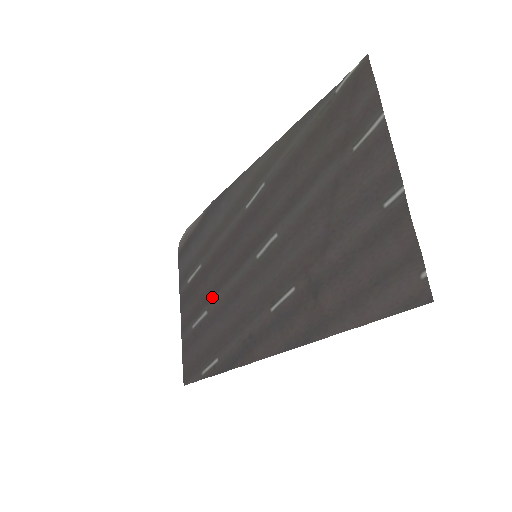
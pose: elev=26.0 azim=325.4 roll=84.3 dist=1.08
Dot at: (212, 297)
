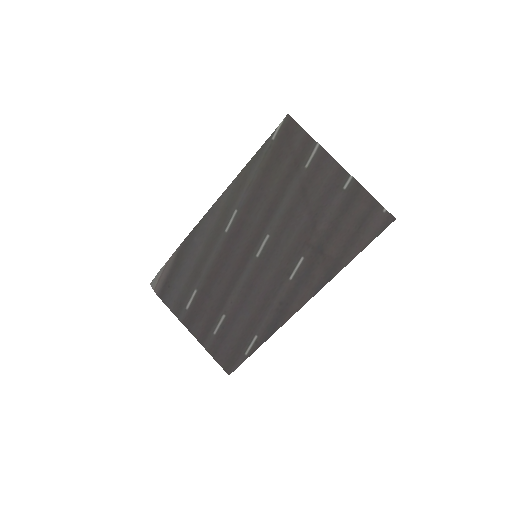
Dot at: (224, 303)
